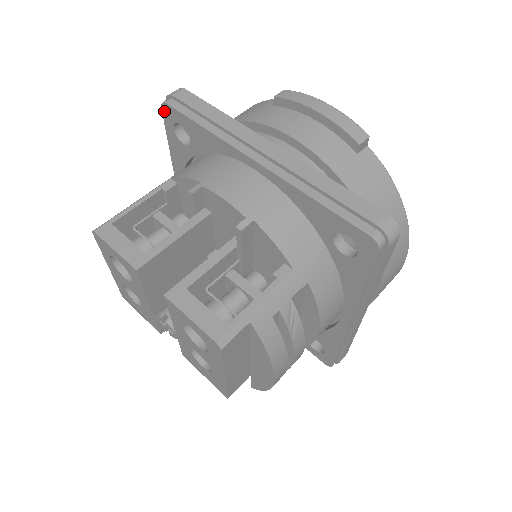
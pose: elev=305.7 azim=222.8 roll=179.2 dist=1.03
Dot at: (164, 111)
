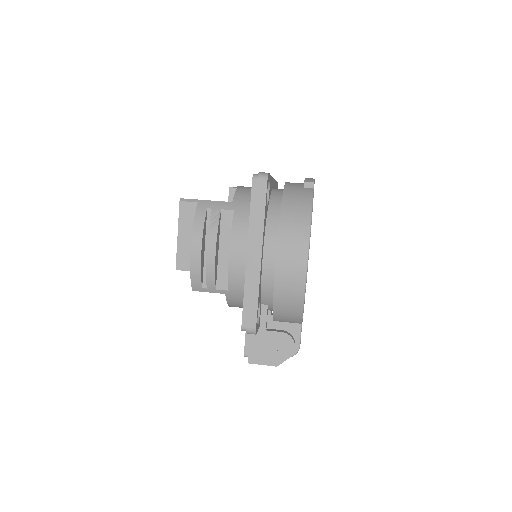
Dot at: occluded
